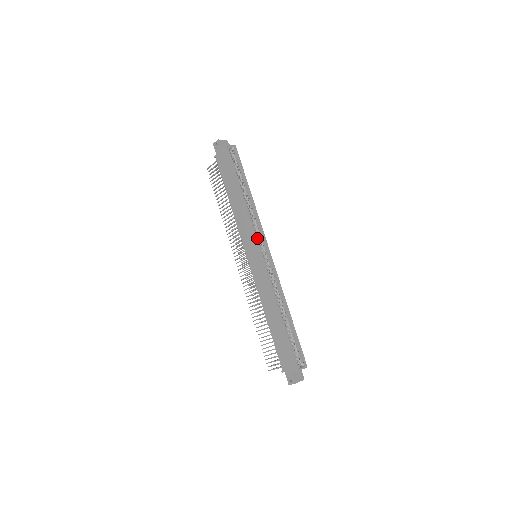
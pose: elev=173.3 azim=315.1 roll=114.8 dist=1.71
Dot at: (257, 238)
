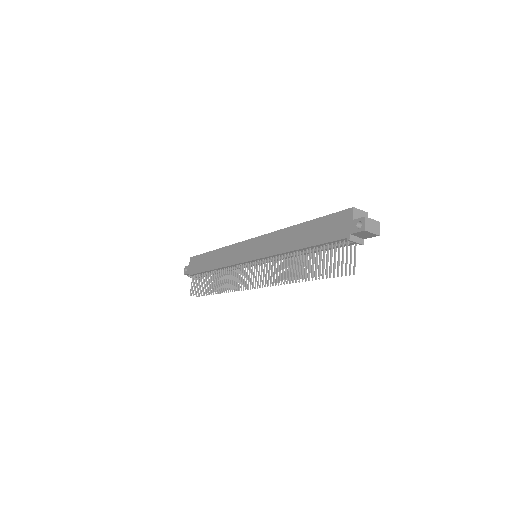
Dot at: occluded
